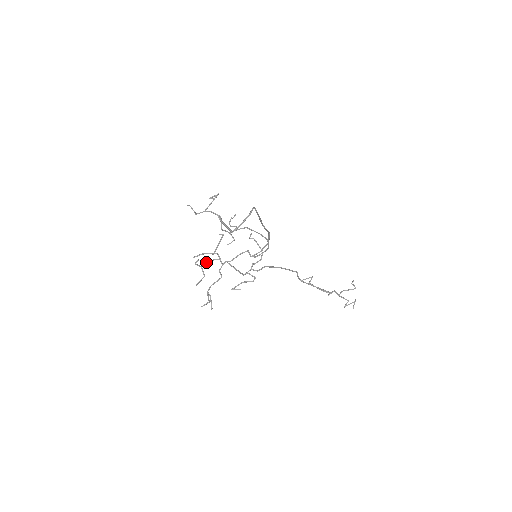
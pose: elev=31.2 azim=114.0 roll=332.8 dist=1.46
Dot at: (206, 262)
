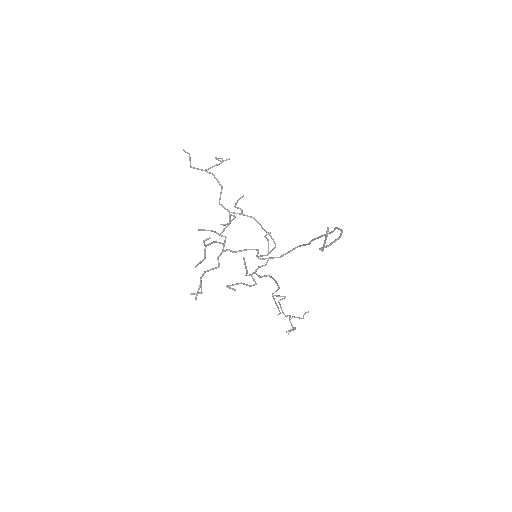
Dot at: (211, 242)
